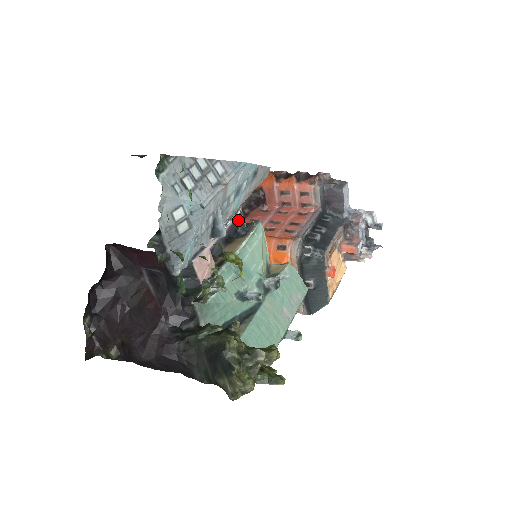
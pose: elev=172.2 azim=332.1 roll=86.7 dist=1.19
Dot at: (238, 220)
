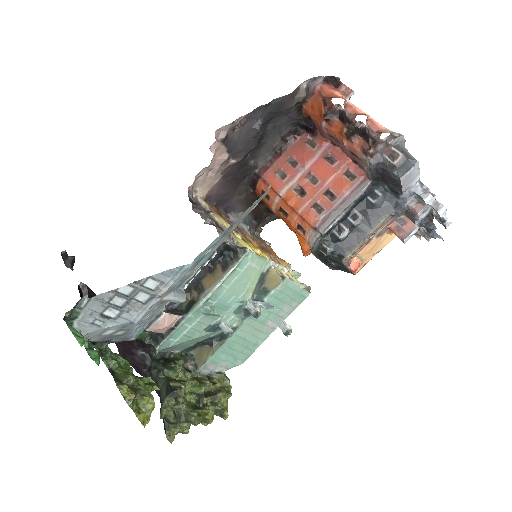
Dot at: (223, 244)
